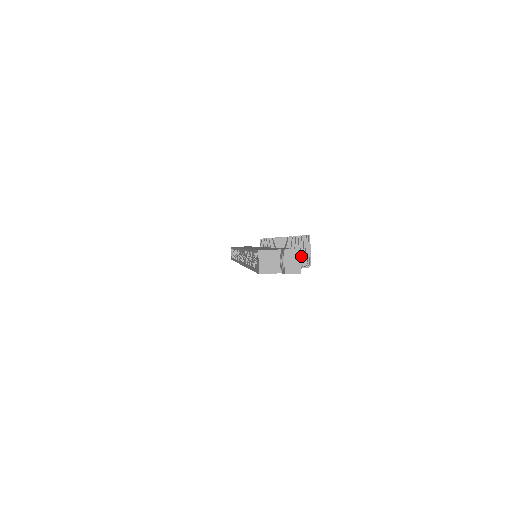
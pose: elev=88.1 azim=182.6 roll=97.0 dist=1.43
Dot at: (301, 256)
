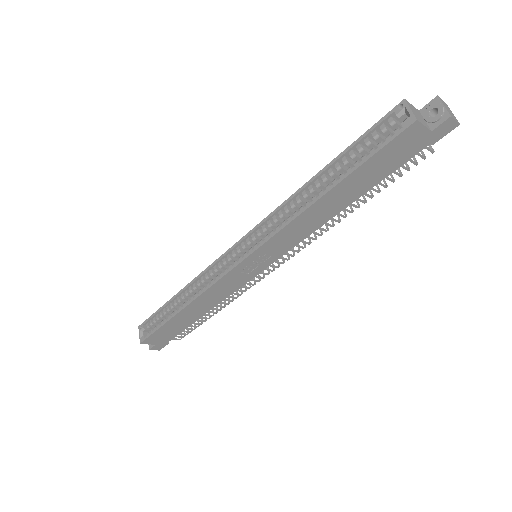
Dot at: occluded
